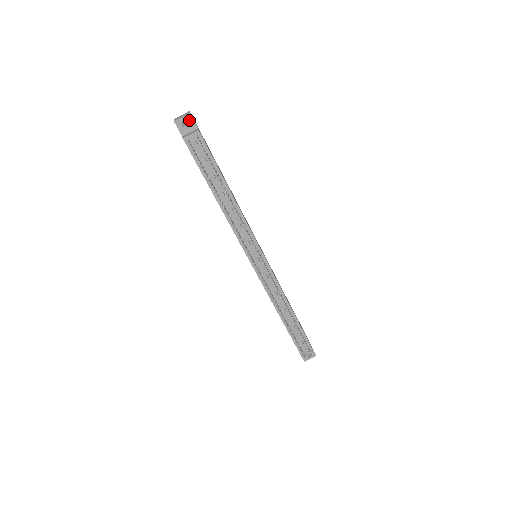
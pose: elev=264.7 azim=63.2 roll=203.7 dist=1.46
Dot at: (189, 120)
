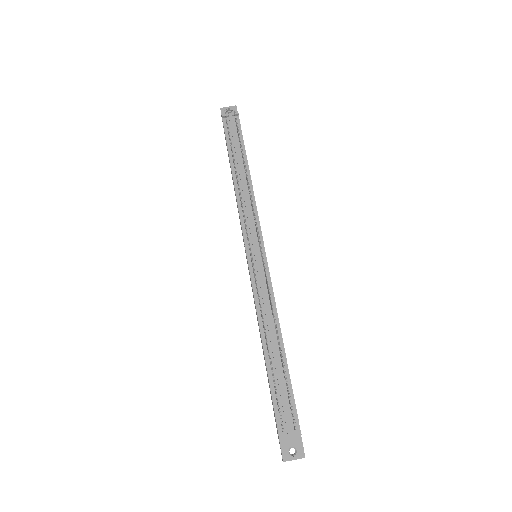
Dot at: (233, 110)
